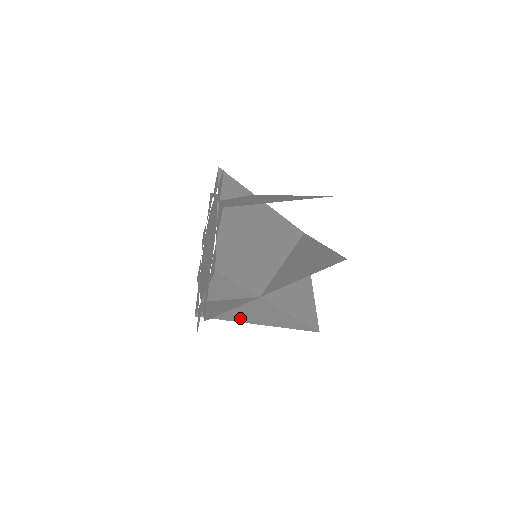
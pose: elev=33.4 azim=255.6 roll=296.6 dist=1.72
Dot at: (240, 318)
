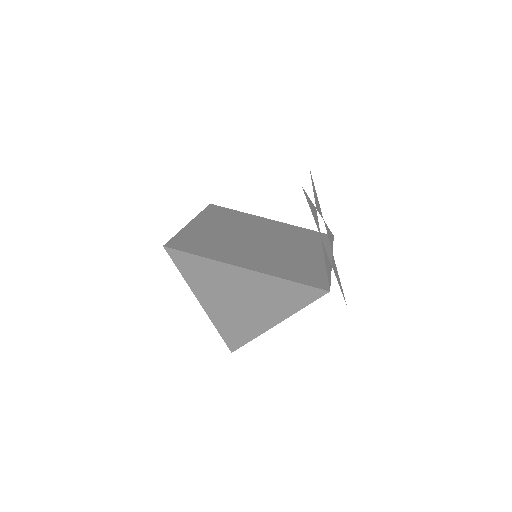
Dot at: (257, 323)
